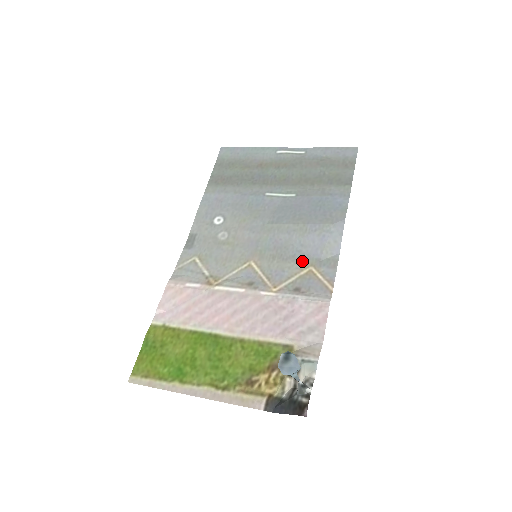
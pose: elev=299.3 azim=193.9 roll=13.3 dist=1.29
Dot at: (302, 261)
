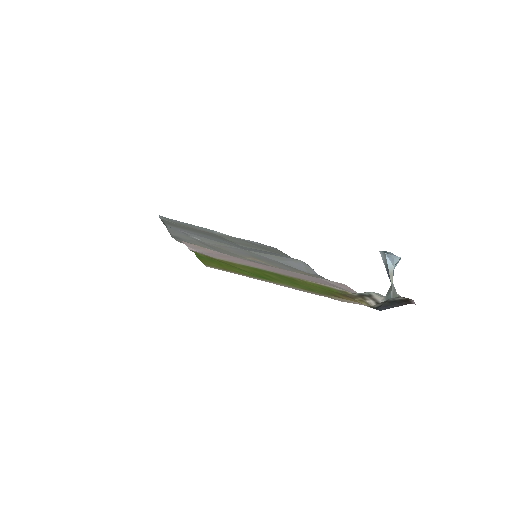
Dot at: (296, 269)
